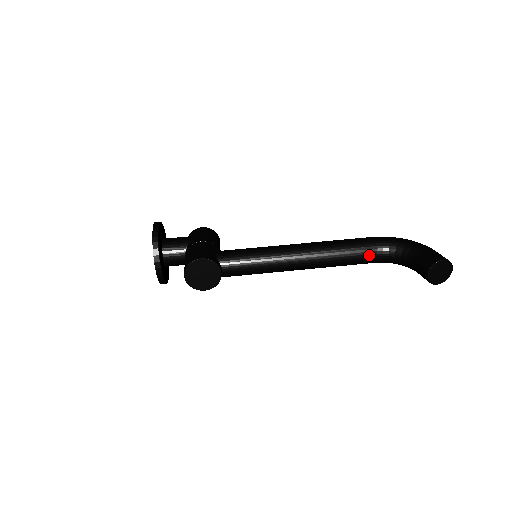
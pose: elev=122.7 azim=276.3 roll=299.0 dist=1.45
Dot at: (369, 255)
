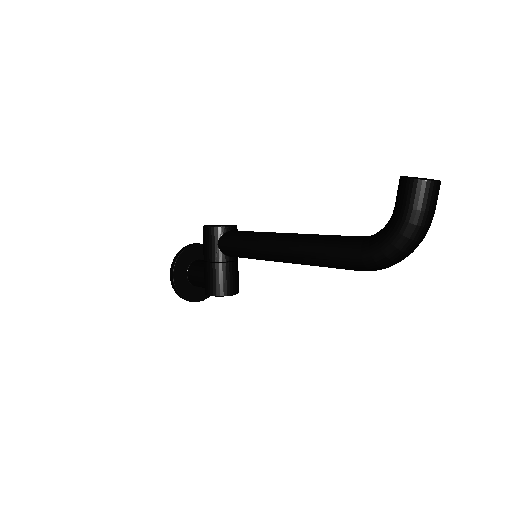
Dot at: (354, 236)
